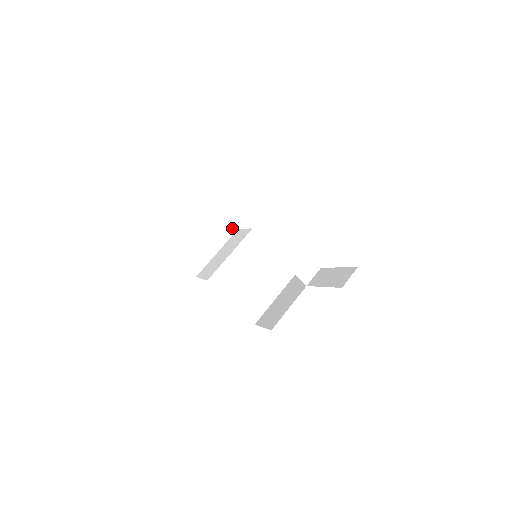
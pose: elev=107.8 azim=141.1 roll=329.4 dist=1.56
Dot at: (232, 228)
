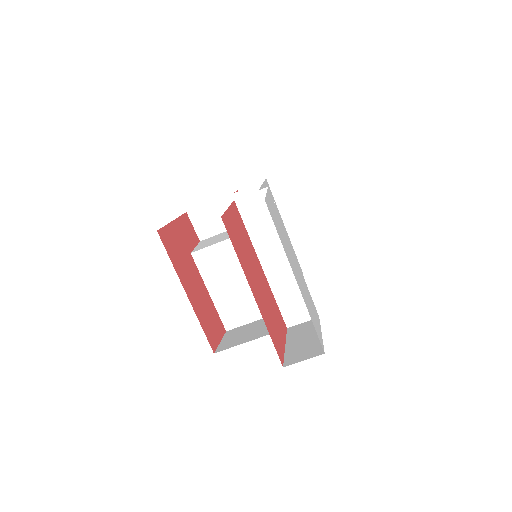
Dot at: occluded
